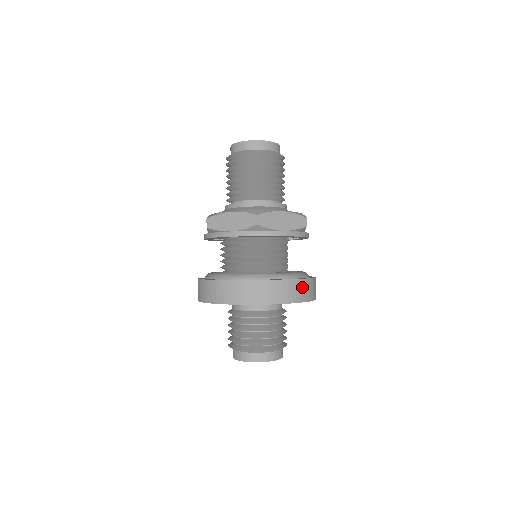
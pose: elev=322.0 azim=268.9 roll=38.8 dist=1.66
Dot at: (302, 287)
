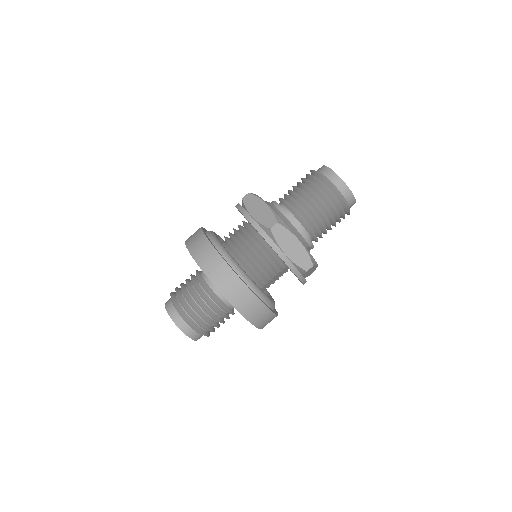
Dot at: (254, 305)
